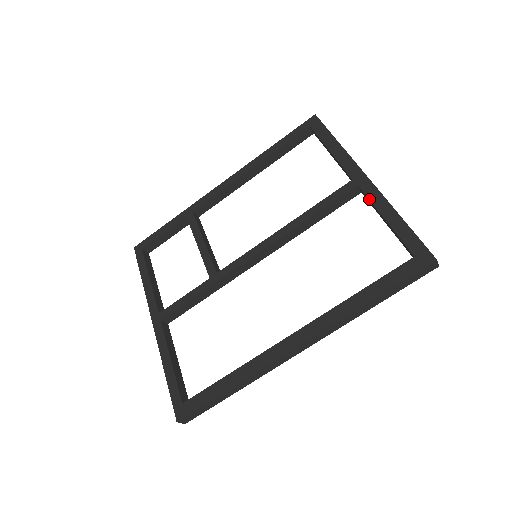
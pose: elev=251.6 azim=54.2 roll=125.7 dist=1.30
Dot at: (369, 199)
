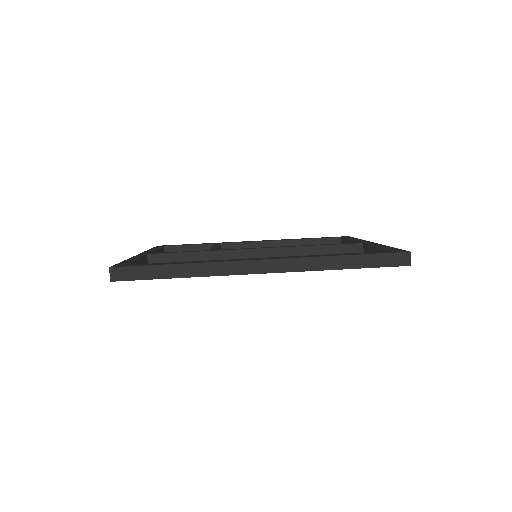
Dot at: (369, 244)
